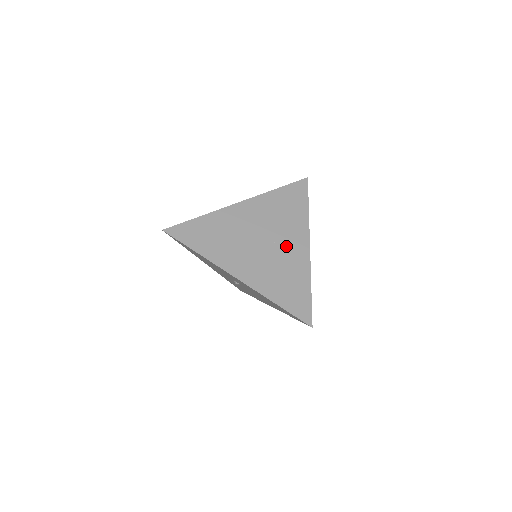
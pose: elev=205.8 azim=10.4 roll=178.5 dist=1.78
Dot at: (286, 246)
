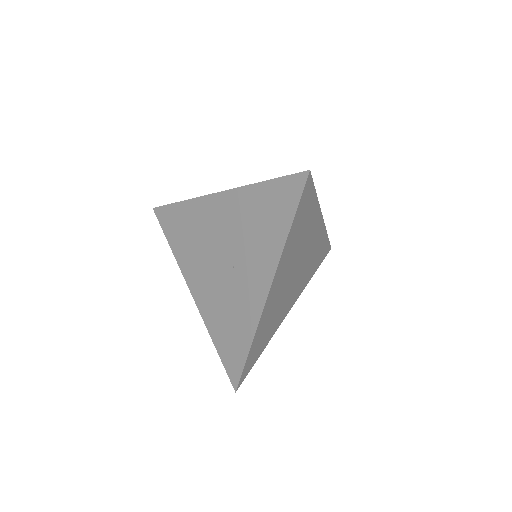
Dot at: (243, 278)
